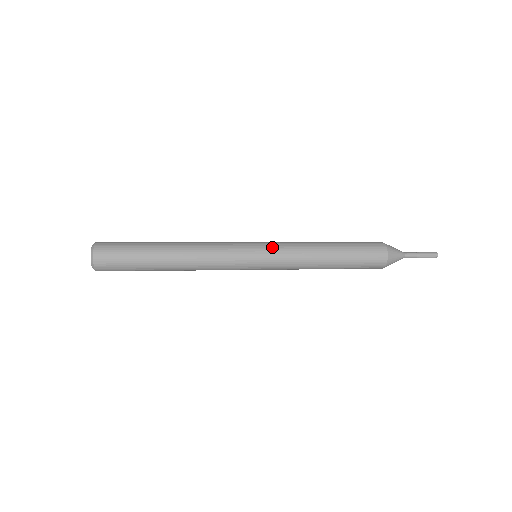
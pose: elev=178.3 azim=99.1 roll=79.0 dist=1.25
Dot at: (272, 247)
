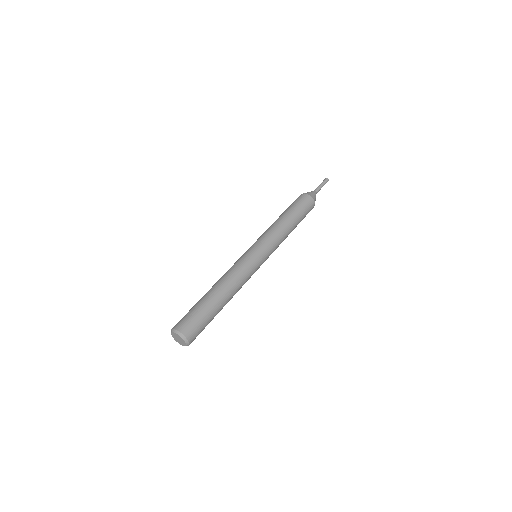
Dot at: (266, 245)
